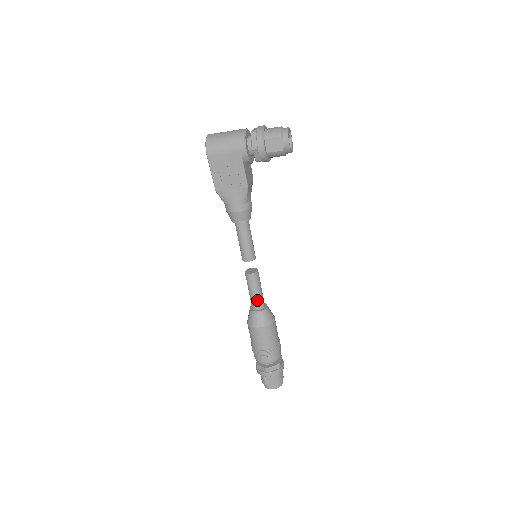
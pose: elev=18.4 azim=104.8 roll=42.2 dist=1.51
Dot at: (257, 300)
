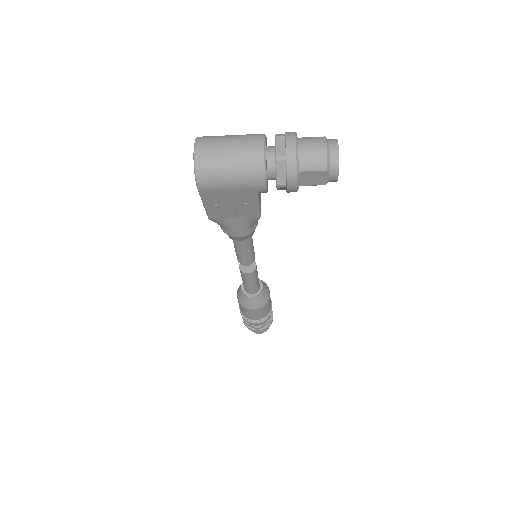
Dot at: (253, 288)
